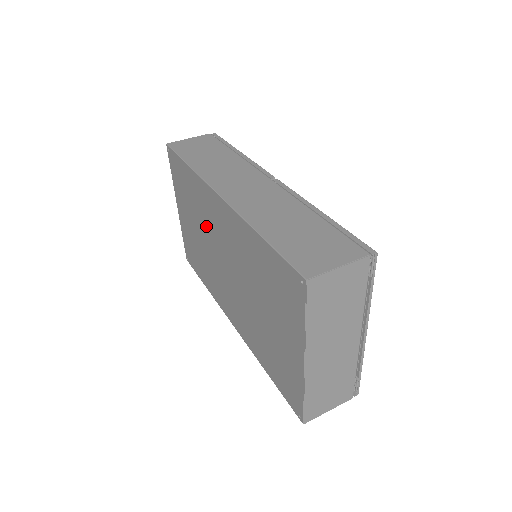
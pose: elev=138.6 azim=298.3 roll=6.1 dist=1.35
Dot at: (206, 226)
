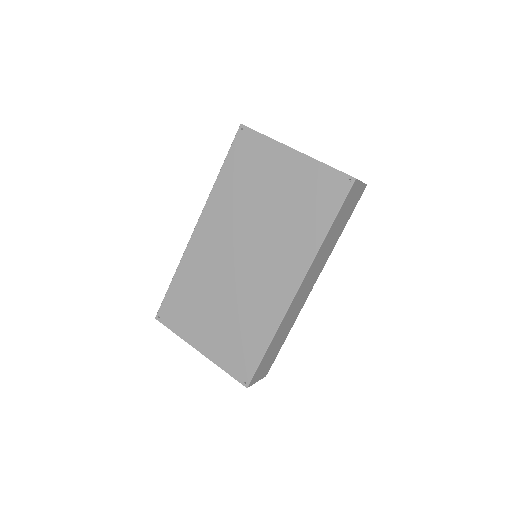
Dot at: (214, 276)
